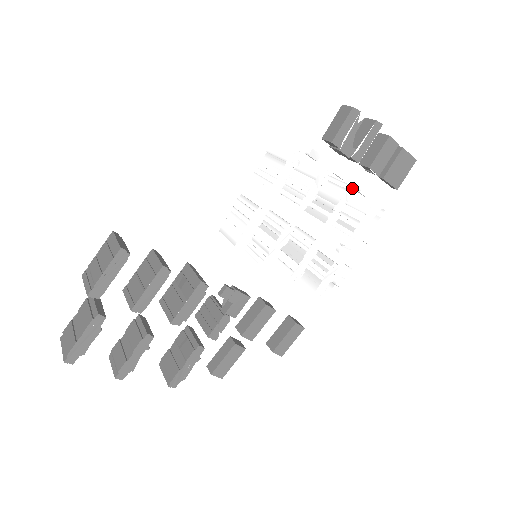
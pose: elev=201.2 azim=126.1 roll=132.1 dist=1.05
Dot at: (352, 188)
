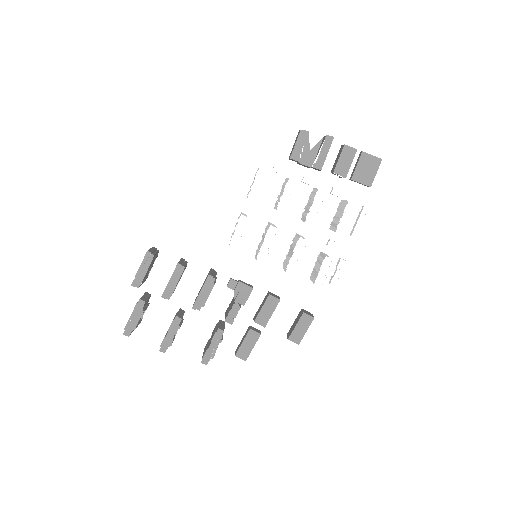
Dot at: (322, 191)
